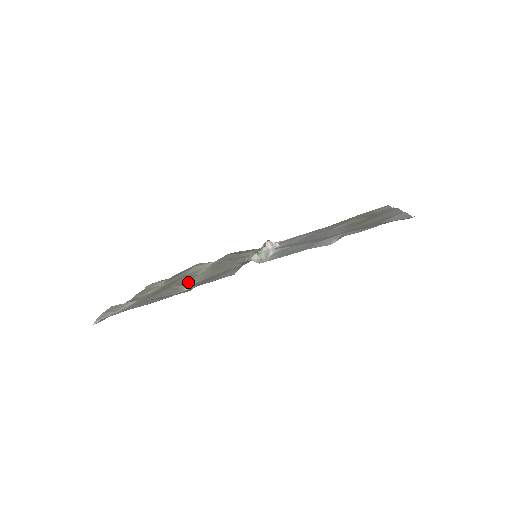
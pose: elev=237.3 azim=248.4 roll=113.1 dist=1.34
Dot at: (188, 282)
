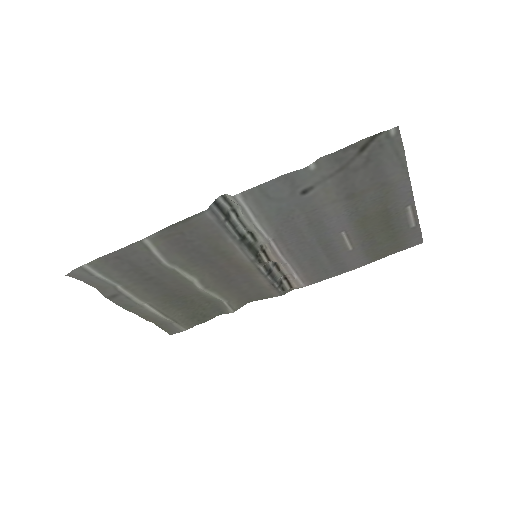
Dot at: (180, 276)
